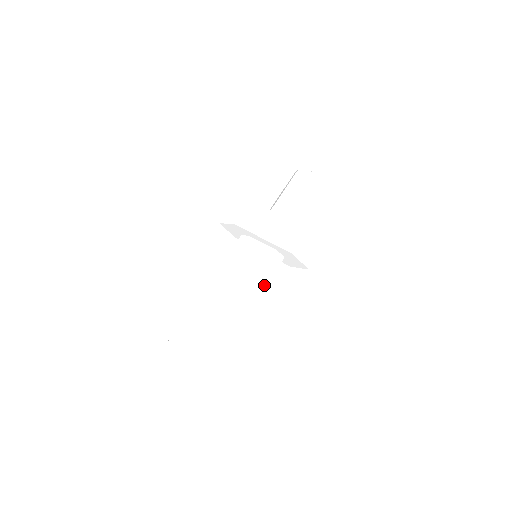
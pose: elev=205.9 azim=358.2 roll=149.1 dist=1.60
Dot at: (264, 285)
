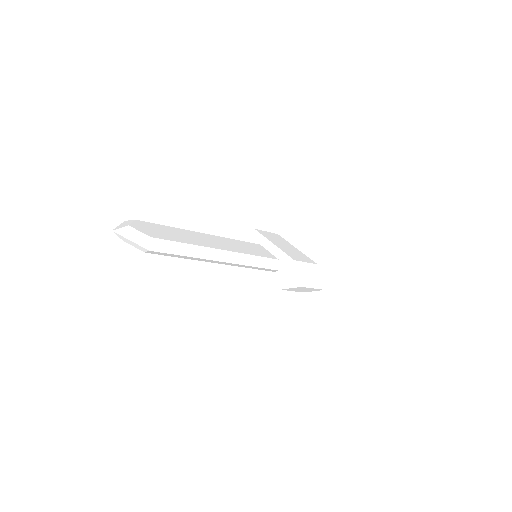
Dot at: (251, 264)
